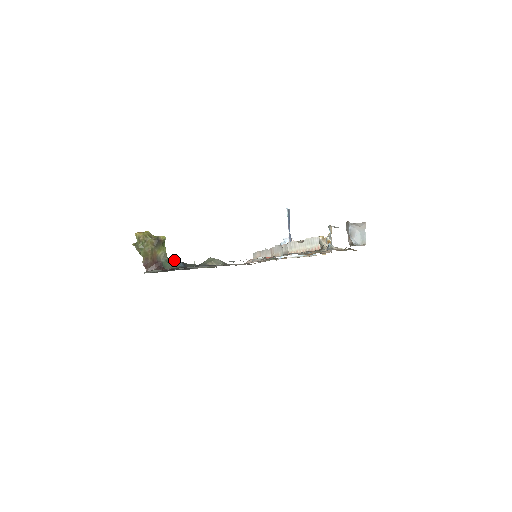
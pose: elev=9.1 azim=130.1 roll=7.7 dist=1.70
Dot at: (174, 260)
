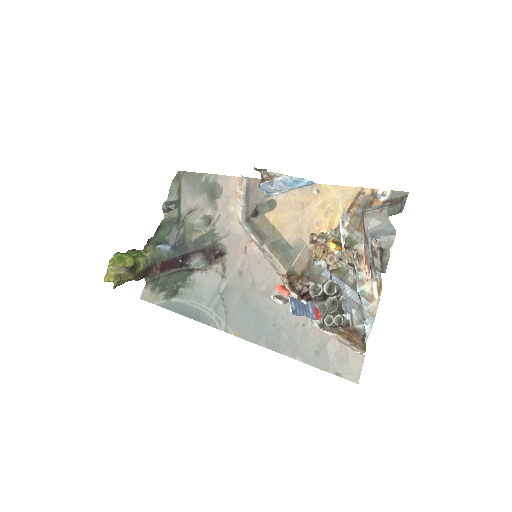
Dot at: (155, 249)
